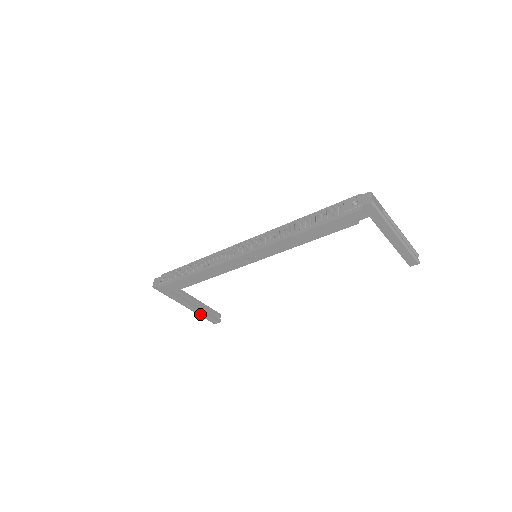
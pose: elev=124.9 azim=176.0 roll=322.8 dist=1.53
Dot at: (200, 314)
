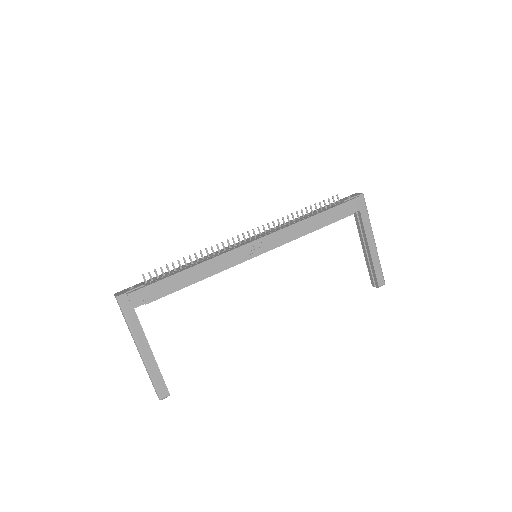
Dot at: (152, 370)
